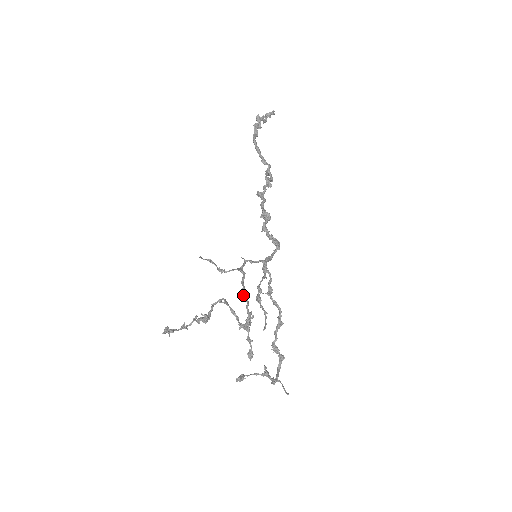
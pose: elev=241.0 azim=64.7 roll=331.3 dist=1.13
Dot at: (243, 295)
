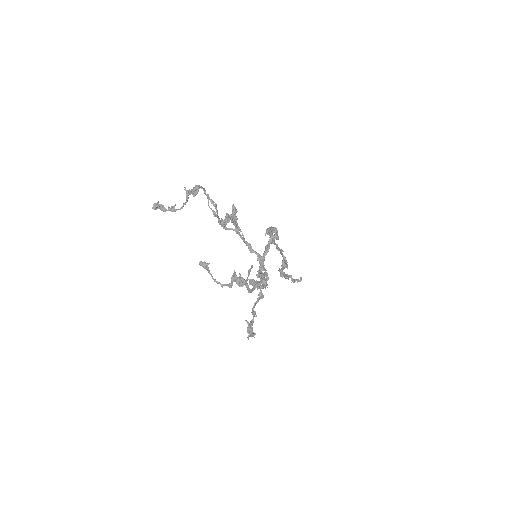
Dot at: occluded
